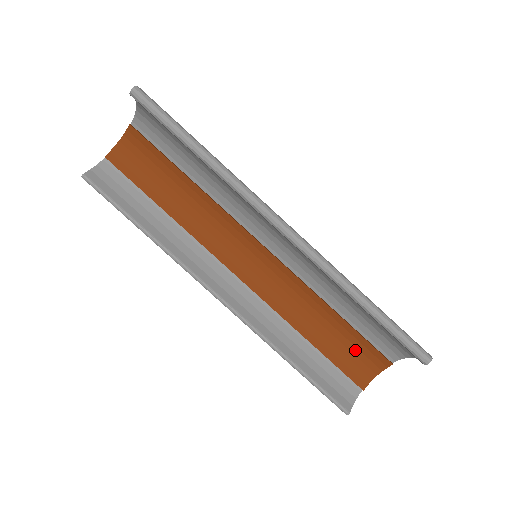
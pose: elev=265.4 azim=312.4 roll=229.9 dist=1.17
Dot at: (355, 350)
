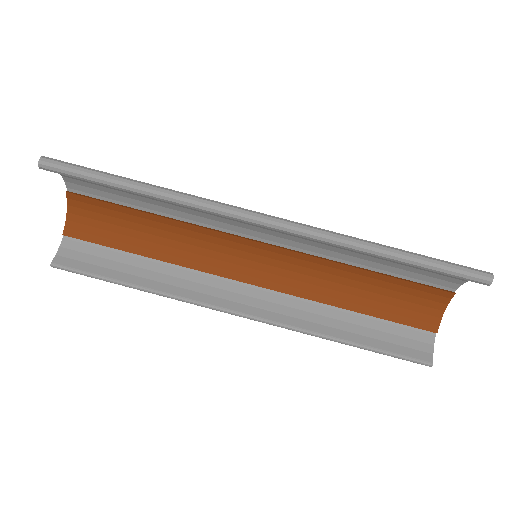
Dot at: (408, 297)
